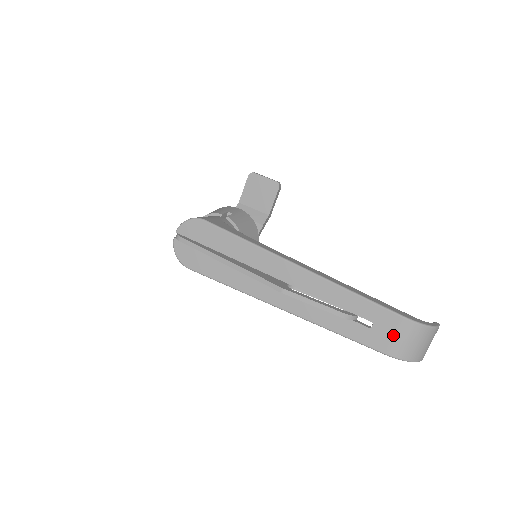
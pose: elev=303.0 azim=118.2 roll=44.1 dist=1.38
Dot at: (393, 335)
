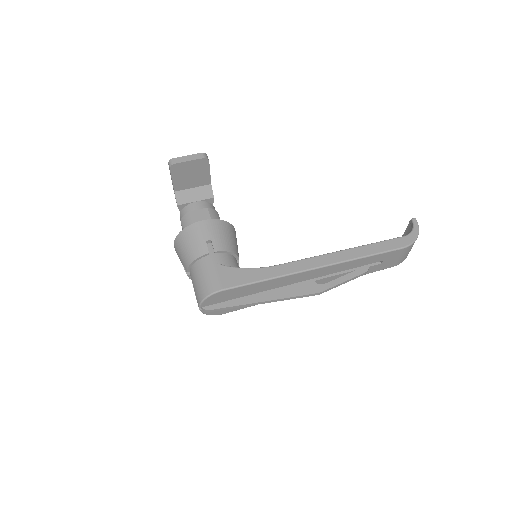
Dot at: (398, 258)
